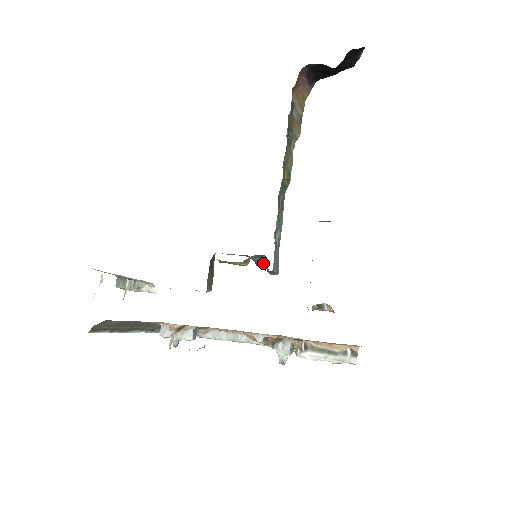
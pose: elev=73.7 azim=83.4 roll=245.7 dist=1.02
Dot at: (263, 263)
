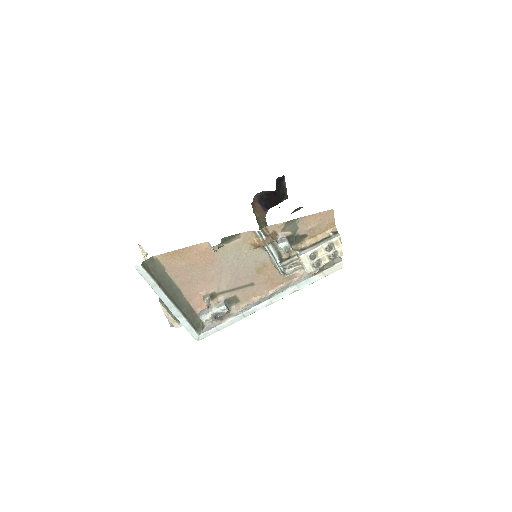
Dot at: occluded
